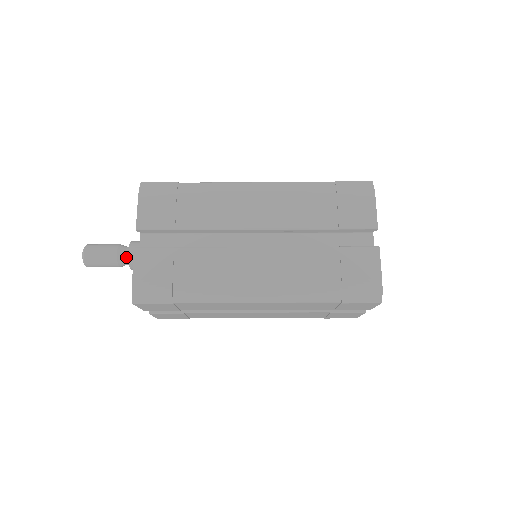
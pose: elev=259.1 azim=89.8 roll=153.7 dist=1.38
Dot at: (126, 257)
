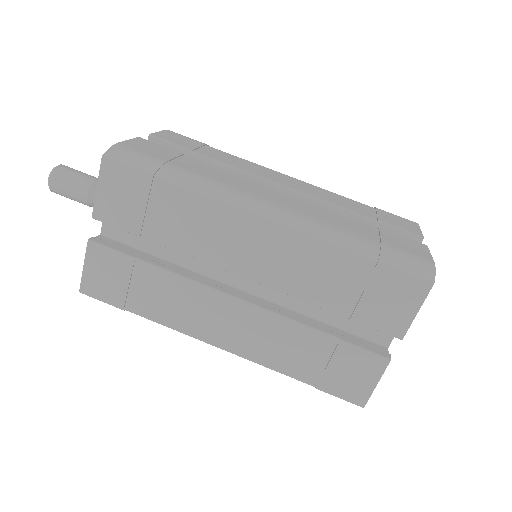
Dot at: occluded
